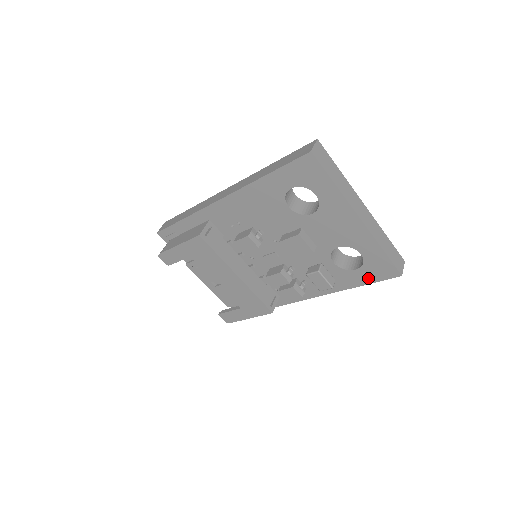
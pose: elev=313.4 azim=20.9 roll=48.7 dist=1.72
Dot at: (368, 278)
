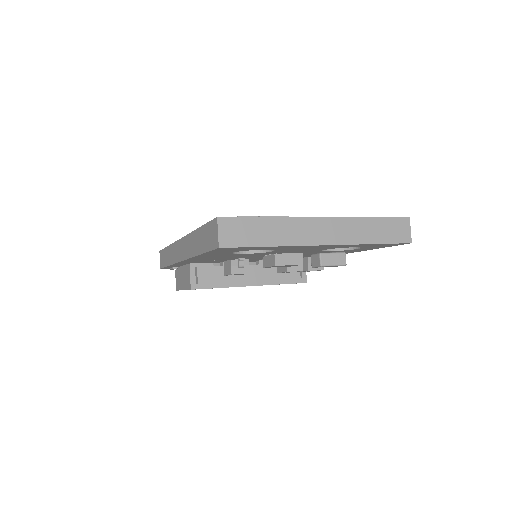
Dot at: occluded
